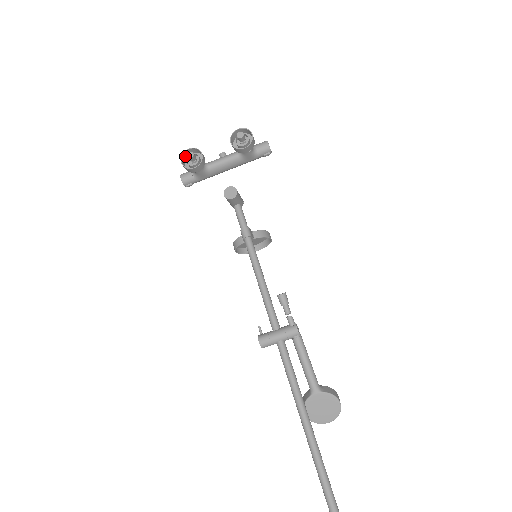
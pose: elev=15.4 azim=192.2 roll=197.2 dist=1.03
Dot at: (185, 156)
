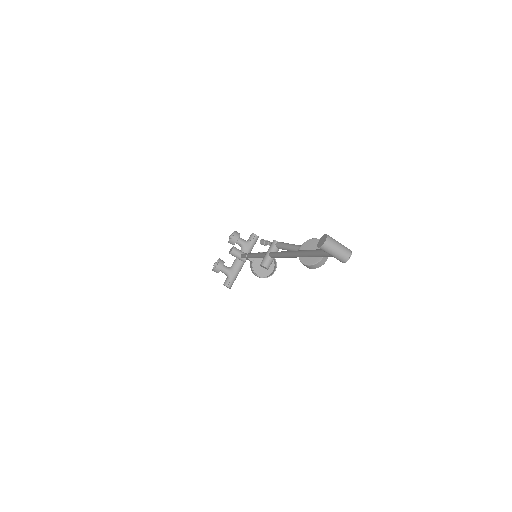
Dot at: occluded
